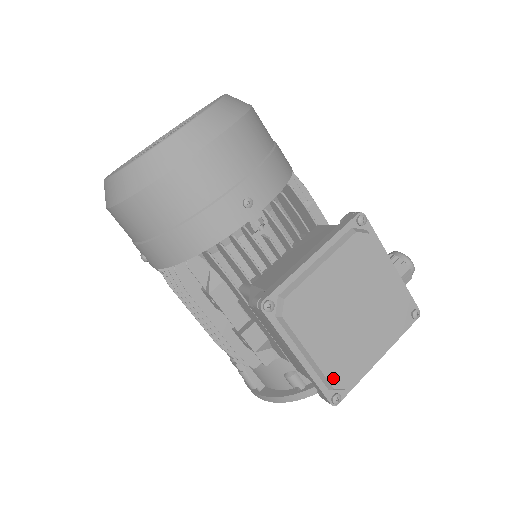
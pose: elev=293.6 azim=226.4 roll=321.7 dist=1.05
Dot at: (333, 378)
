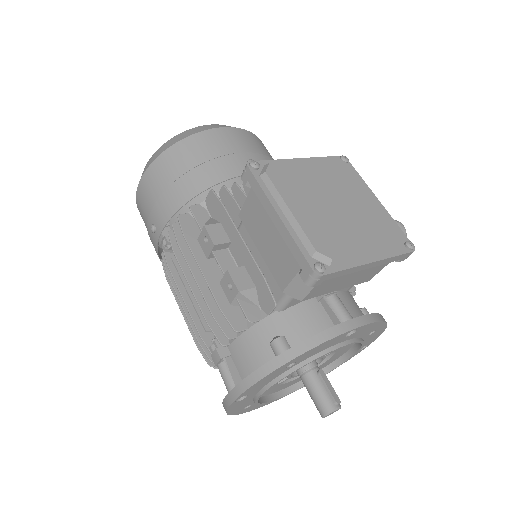
Dot at: (315, 241)
